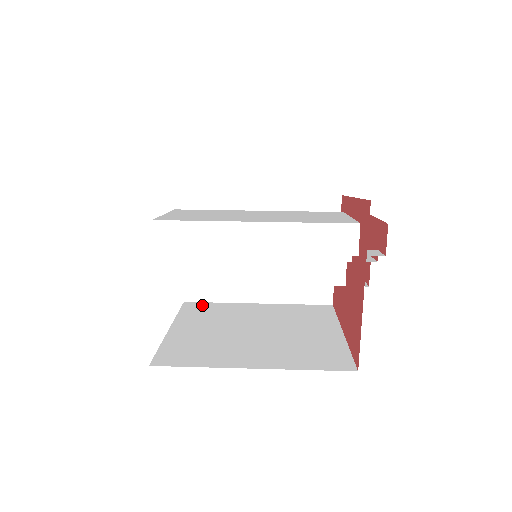
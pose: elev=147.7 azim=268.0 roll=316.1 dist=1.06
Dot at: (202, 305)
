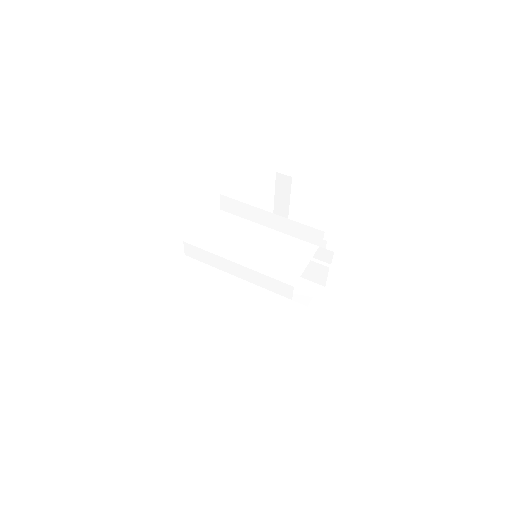
Dot at: occluded
